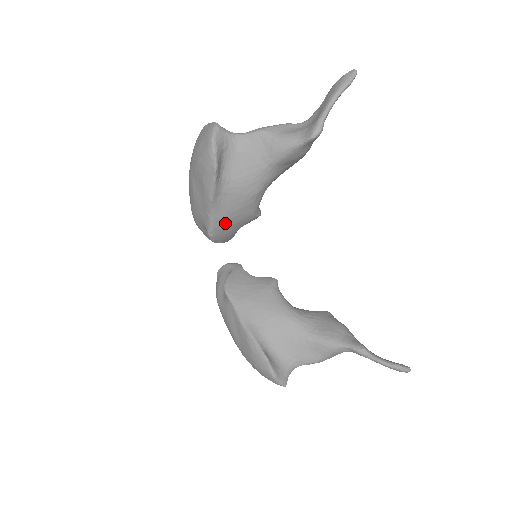
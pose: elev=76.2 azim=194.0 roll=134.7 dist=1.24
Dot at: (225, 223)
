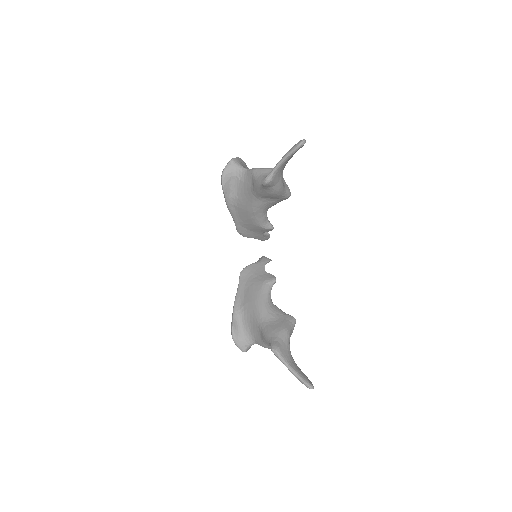
Dot at: (244, 226)
